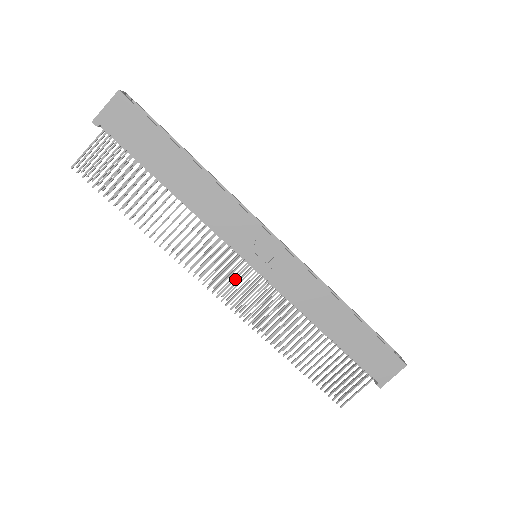
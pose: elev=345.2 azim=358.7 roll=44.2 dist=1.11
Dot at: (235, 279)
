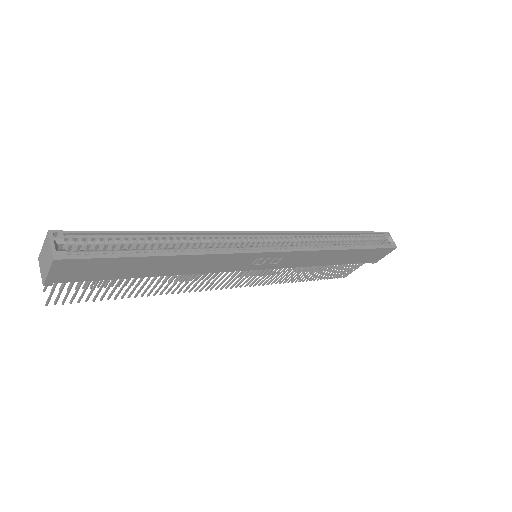
Dot at: occluded
